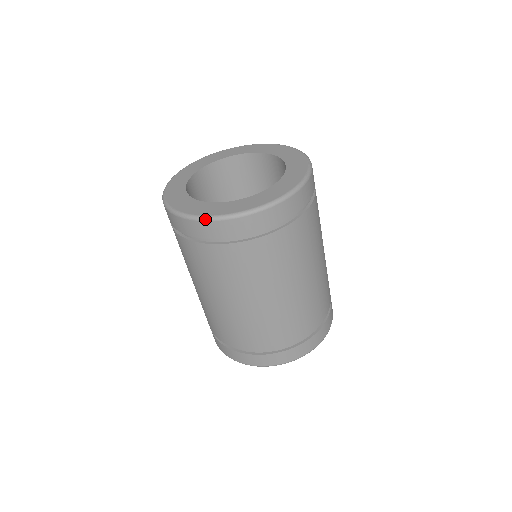
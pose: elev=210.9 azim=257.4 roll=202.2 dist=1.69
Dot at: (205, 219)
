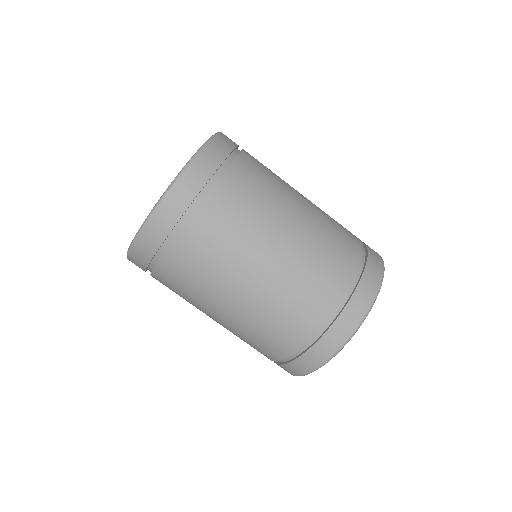
Dot at: (127, 255)
